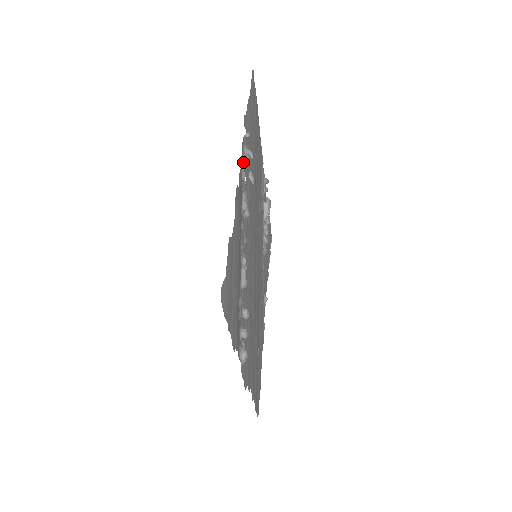
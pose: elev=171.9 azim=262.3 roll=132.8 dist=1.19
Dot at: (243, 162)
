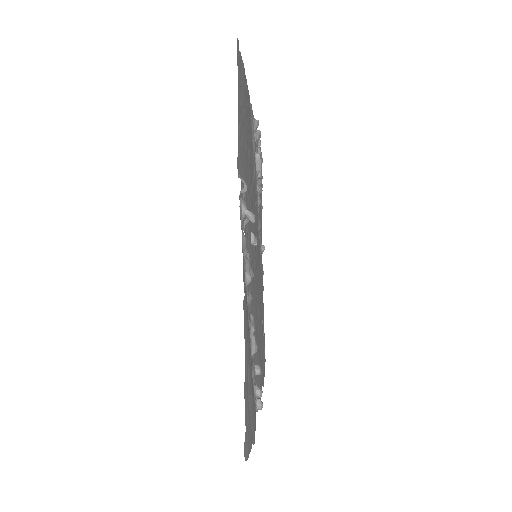
Dot at: (243, 240)
